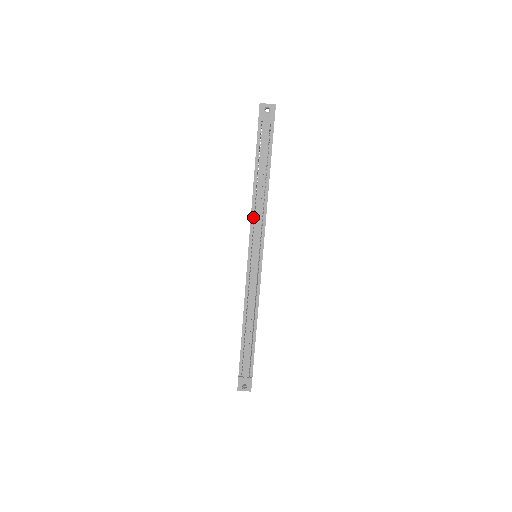
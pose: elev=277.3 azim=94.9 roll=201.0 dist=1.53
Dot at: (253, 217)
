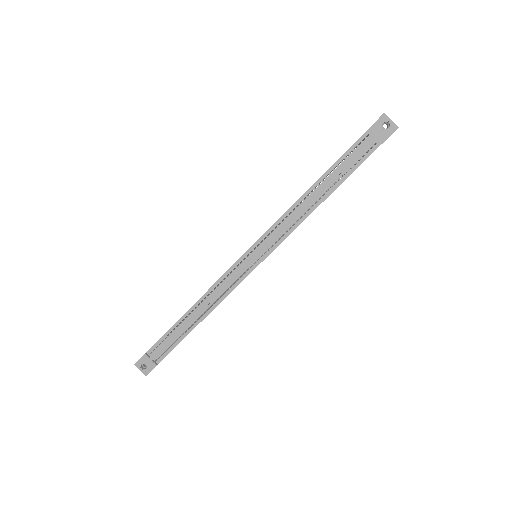
Dot at: (284, 217)
